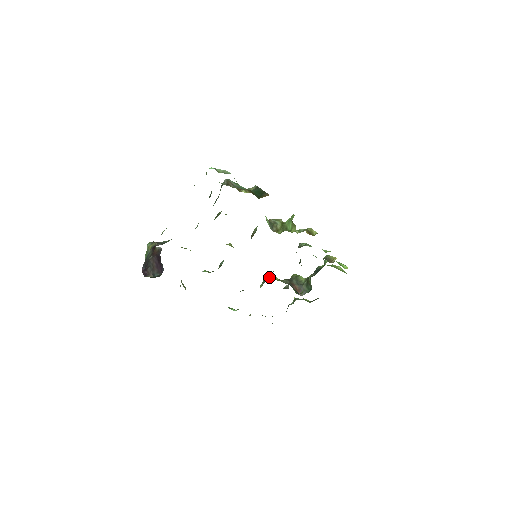
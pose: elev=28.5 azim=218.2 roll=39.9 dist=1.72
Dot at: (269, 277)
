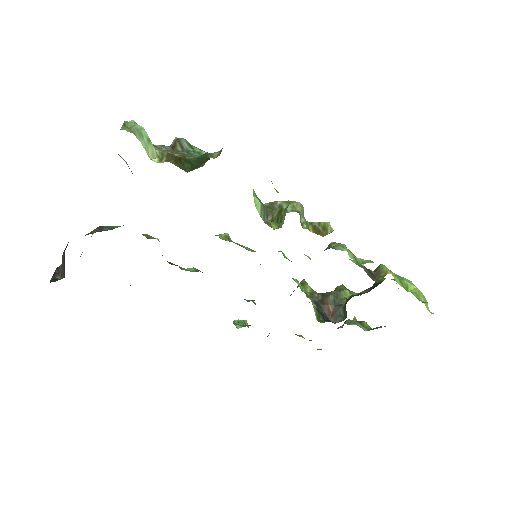
Dot at: (301, 285)
